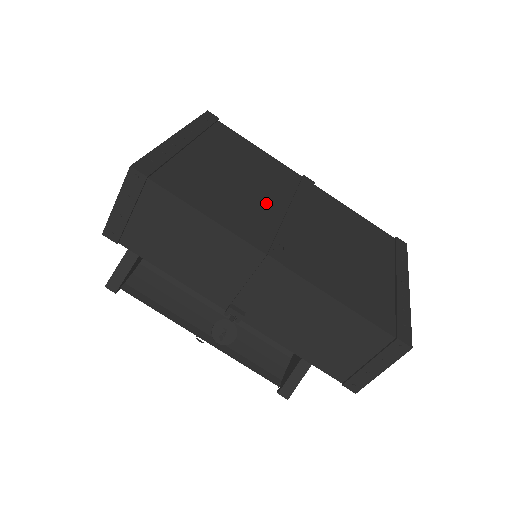
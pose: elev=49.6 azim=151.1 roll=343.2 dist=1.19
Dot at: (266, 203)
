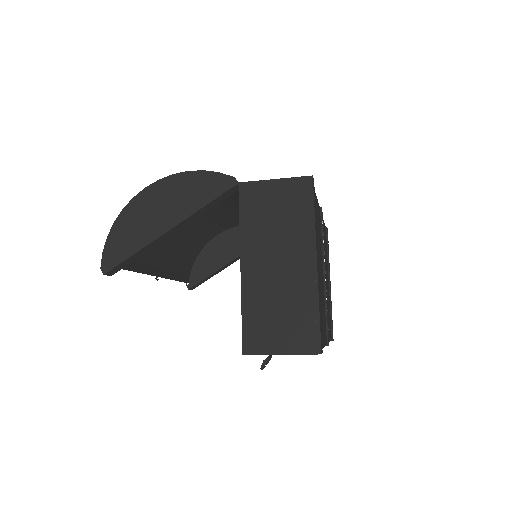
Dot at: occluded
